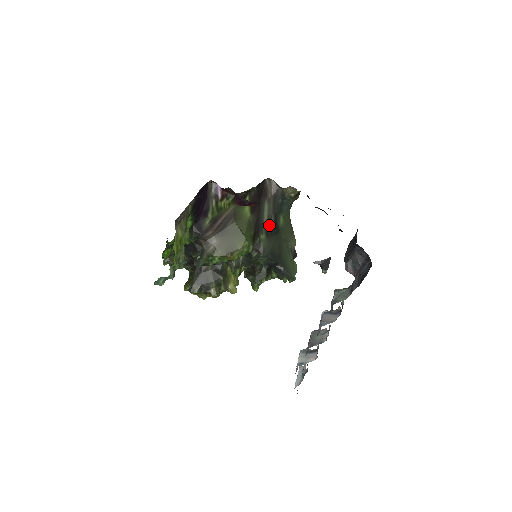
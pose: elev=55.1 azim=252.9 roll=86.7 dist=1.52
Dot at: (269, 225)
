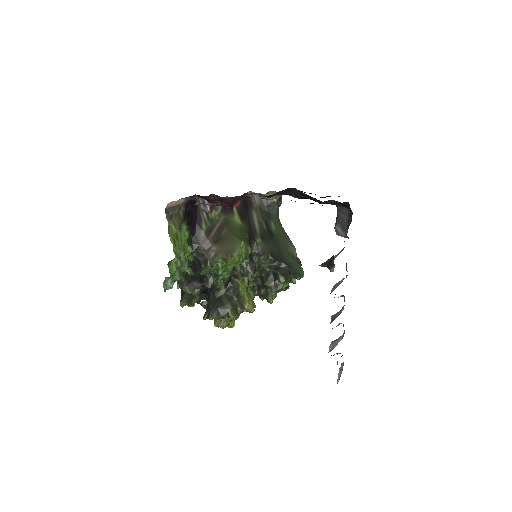
Dot at: (262, 230)
